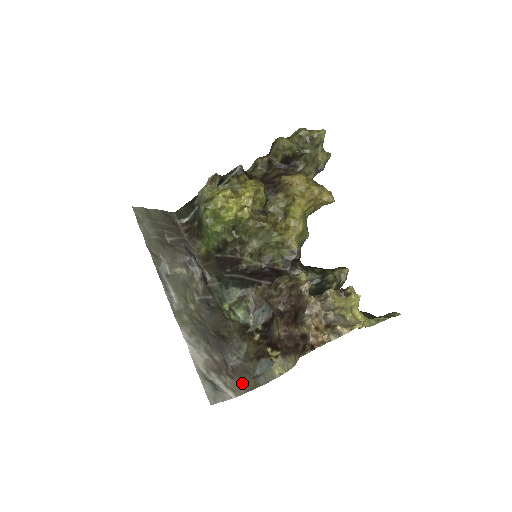
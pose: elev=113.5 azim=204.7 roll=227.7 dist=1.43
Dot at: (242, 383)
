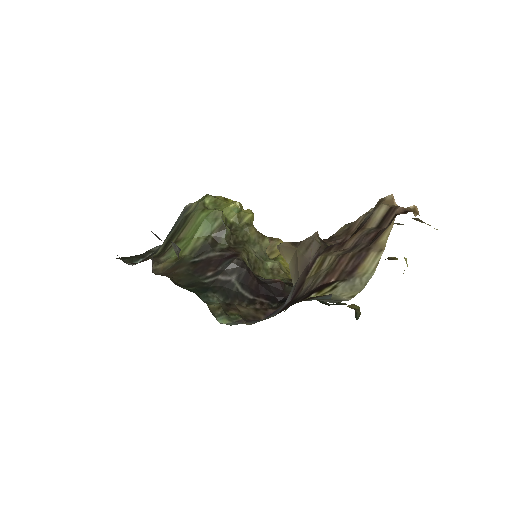
Dot at: occluded
